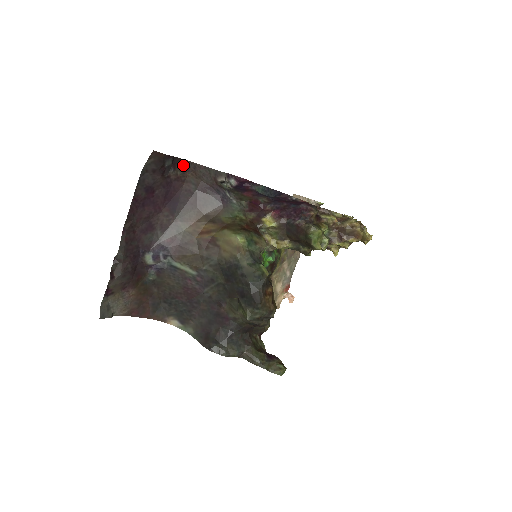
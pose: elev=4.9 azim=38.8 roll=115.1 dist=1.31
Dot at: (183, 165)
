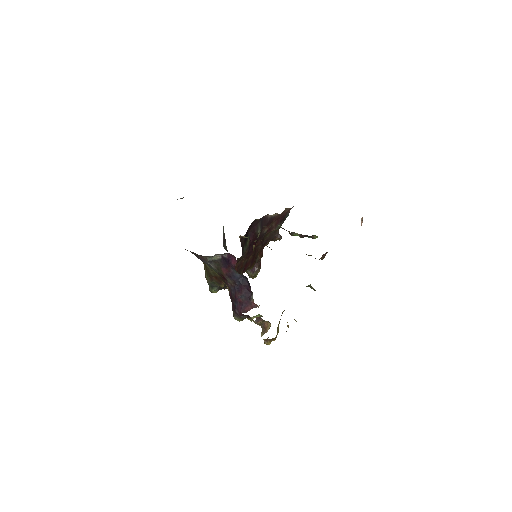
Dot at: occluded
